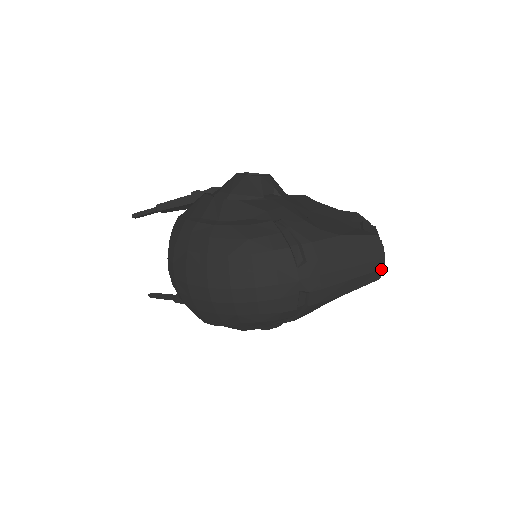
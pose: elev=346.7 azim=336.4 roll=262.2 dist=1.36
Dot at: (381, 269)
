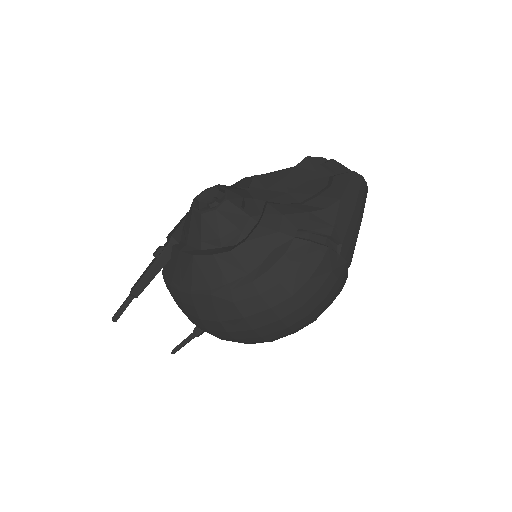
Dot at: (367, 192)
